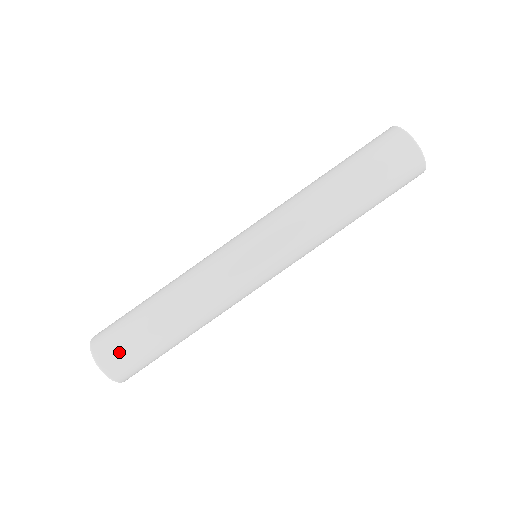
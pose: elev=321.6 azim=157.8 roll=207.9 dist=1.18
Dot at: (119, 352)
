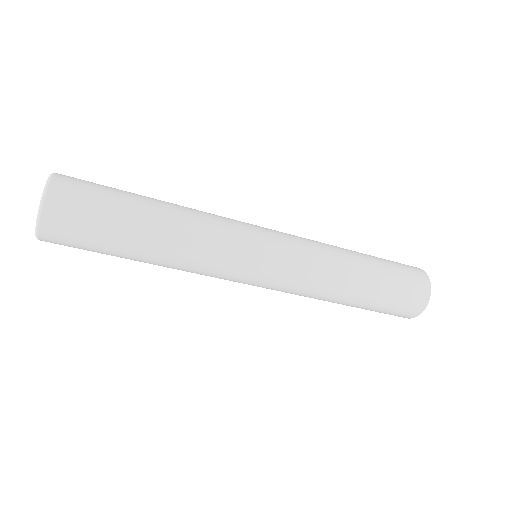
Dot at: (83, 188)
